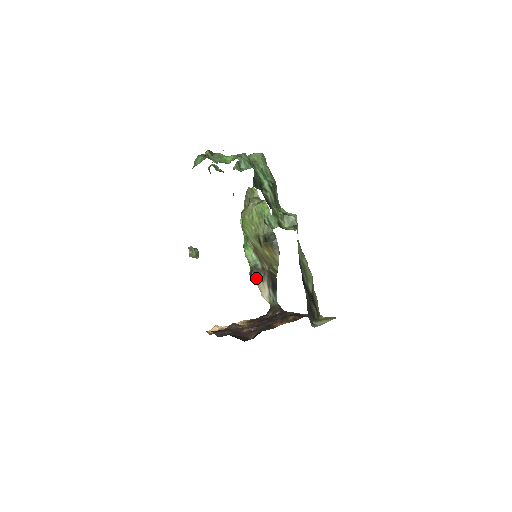
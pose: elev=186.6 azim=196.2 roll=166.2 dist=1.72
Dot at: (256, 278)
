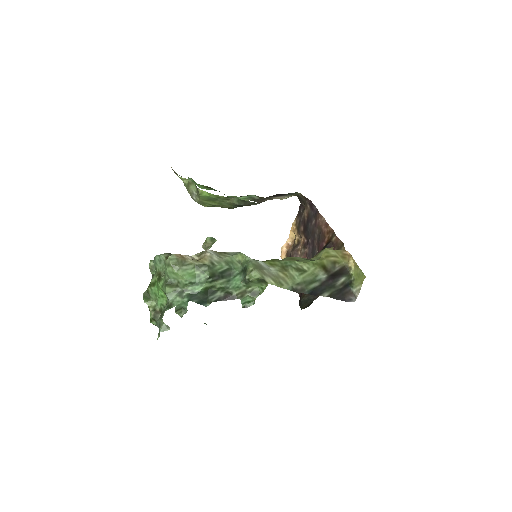
Dot at: occluded
